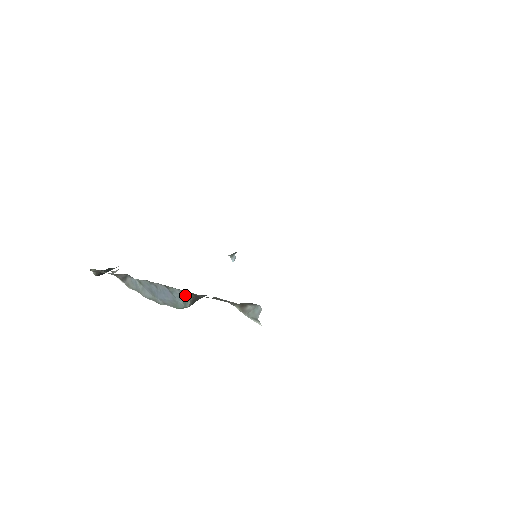
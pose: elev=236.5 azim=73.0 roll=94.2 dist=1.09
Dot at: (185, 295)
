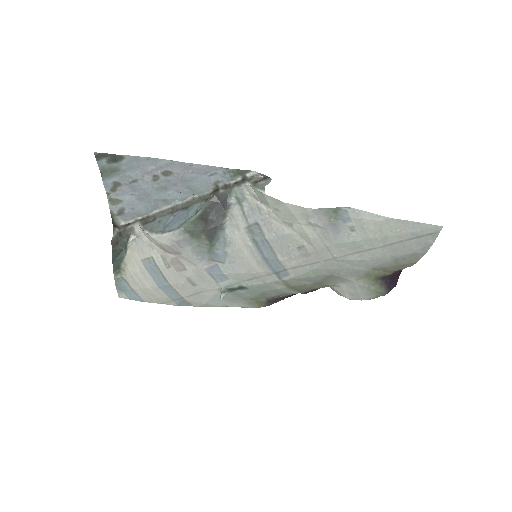
Dot at: (202, 207)
